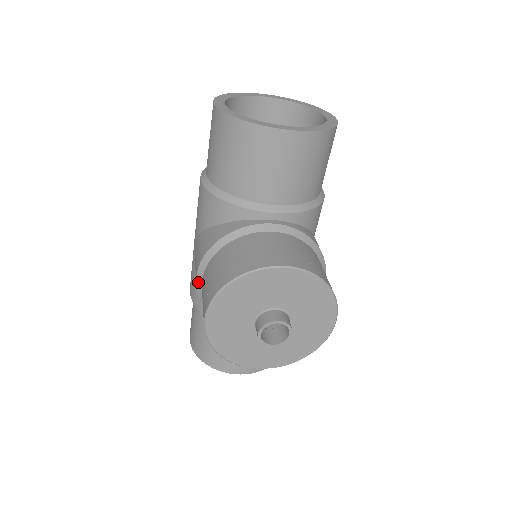
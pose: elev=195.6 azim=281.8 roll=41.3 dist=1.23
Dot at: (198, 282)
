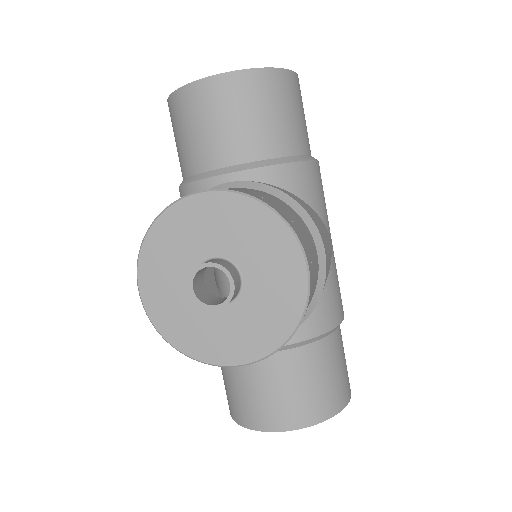
Dot at: occluded
